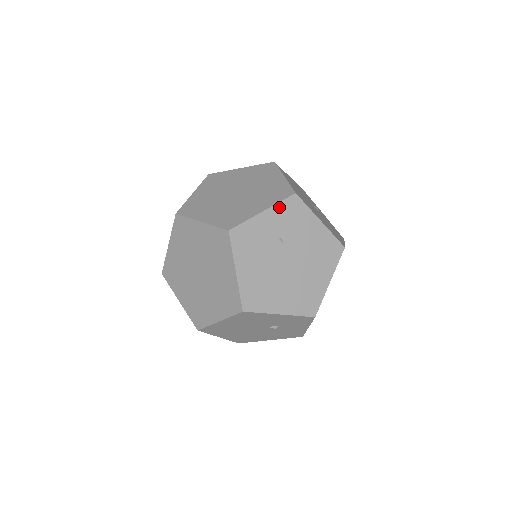
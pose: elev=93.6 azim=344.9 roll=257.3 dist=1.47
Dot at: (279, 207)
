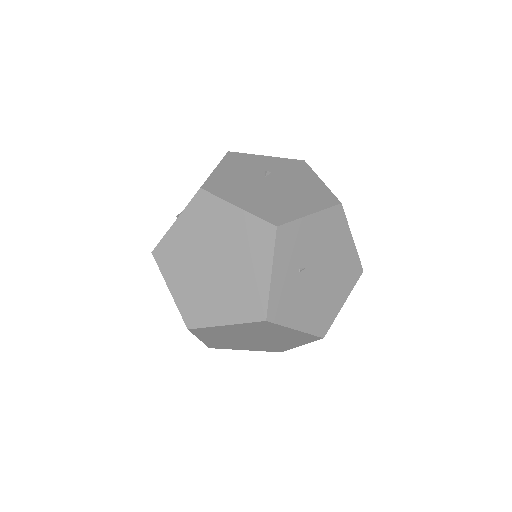
Dot at: (277, 254)
